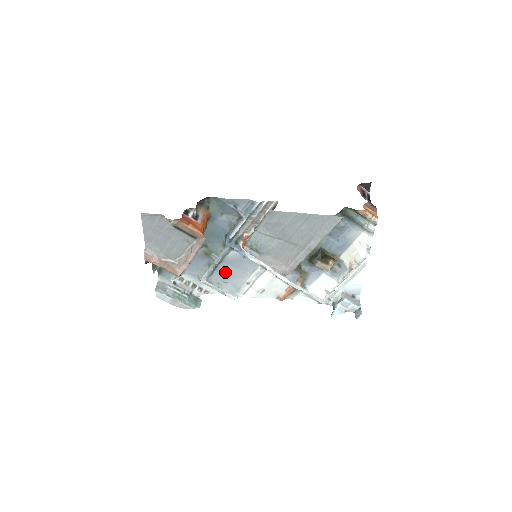
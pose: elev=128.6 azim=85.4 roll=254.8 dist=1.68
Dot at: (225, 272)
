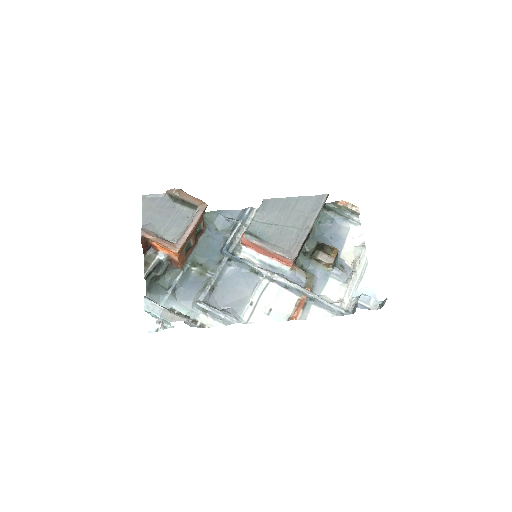
Dot at: (223, 295)
